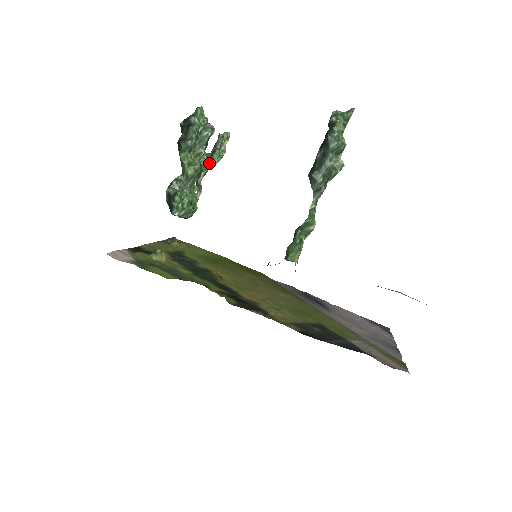
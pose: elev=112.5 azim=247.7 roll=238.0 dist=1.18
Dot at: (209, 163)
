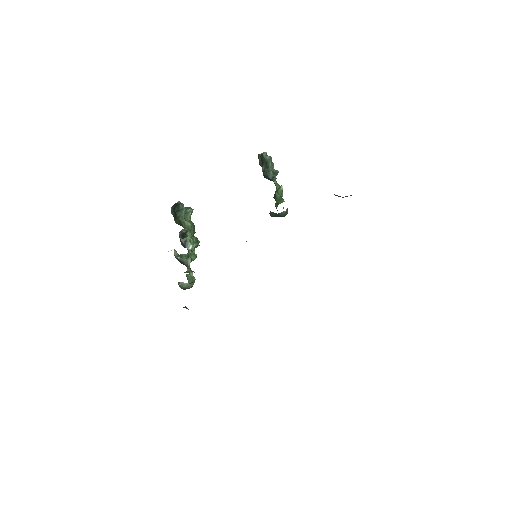
Dot at: (190, 256)
